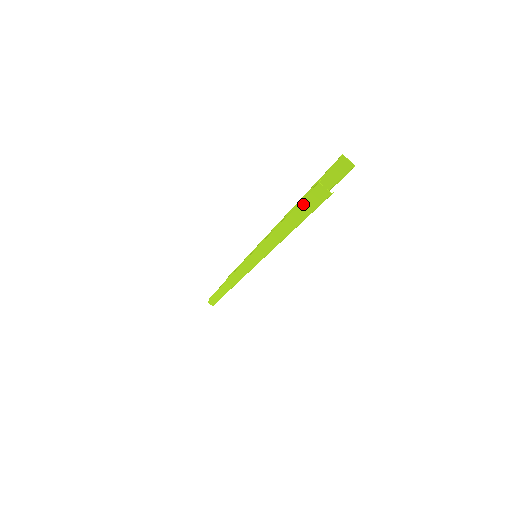
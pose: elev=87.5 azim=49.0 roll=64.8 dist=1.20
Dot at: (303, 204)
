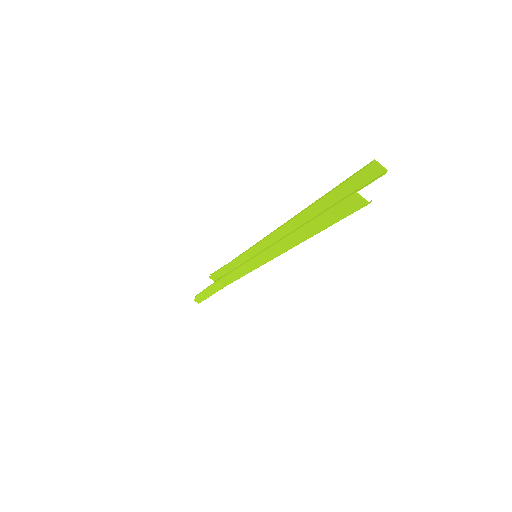
Dot at: (331, 212)
